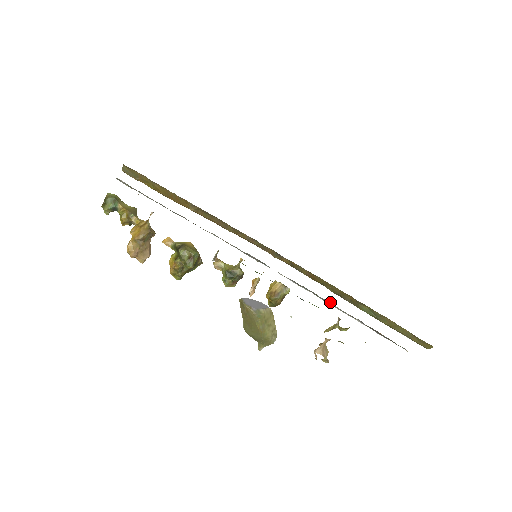
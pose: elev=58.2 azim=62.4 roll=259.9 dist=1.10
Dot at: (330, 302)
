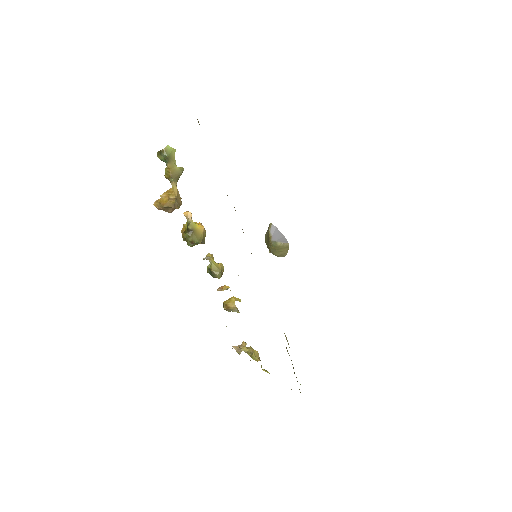
Dot at: occluded
